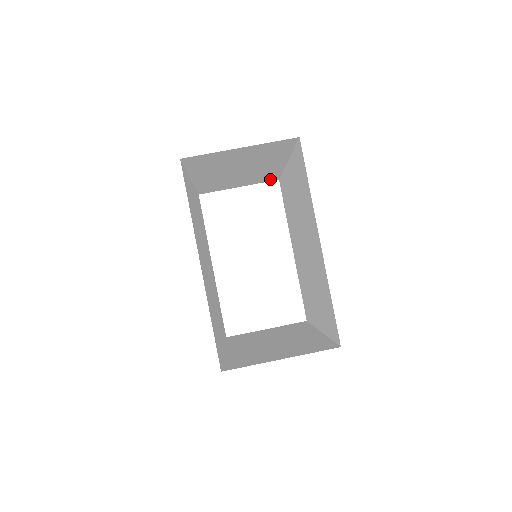
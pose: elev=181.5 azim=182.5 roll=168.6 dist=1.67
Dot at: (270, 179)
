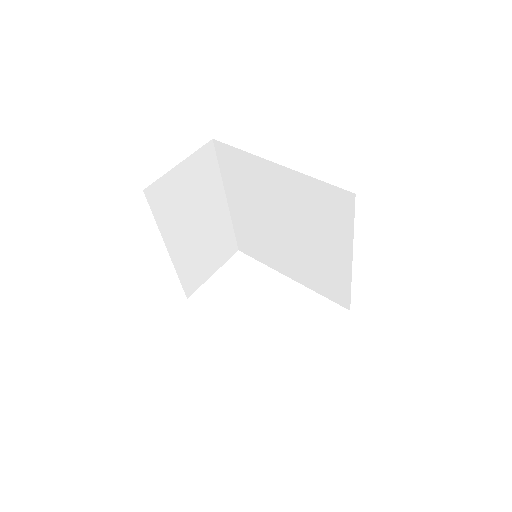
Dot at: (231, 250)
